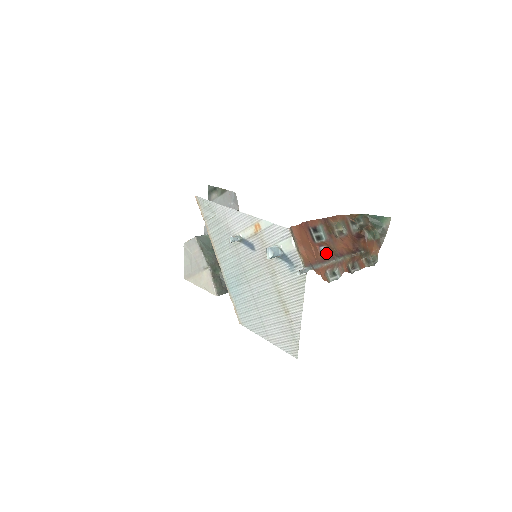
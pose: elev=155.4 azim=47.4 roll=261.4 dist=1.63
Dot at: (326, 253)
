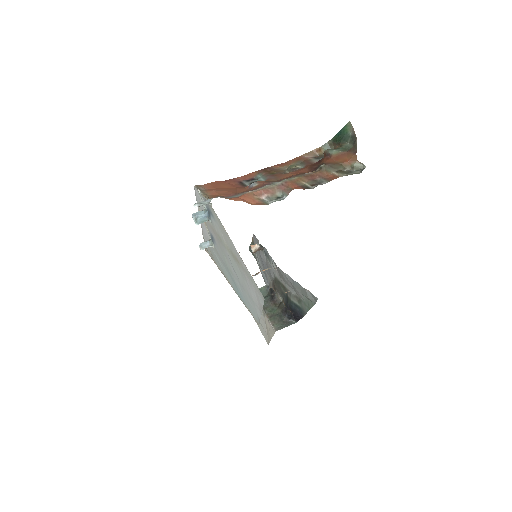
Dot at: (256, 185)
